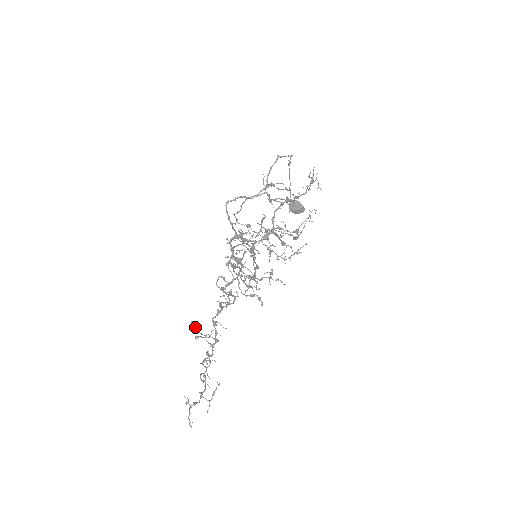
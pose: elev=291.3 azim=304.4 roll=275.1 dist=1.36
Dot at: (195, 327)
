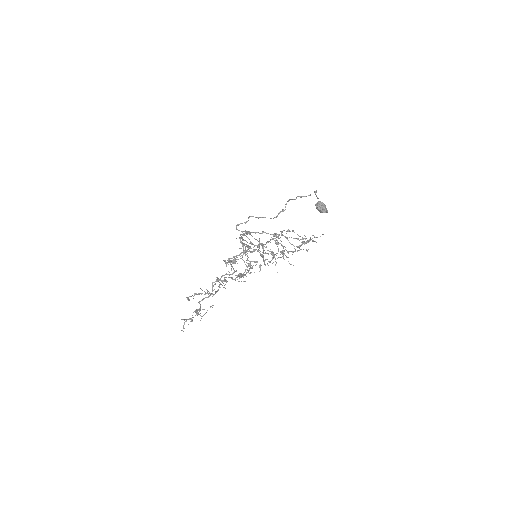
Dot at: occluded
